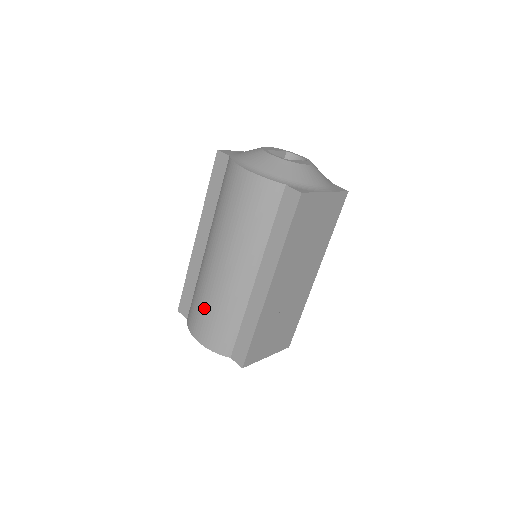
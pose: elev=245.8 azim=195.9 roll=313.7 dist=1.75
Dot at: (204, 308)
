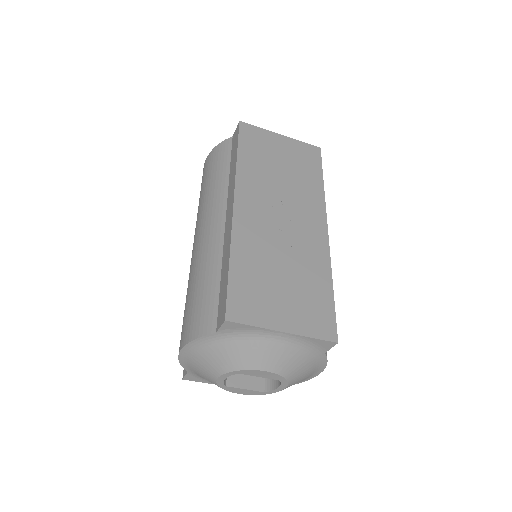
Dot at: (186, 302)
